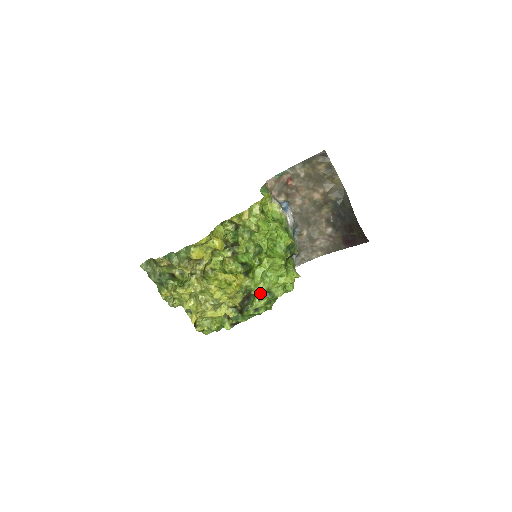
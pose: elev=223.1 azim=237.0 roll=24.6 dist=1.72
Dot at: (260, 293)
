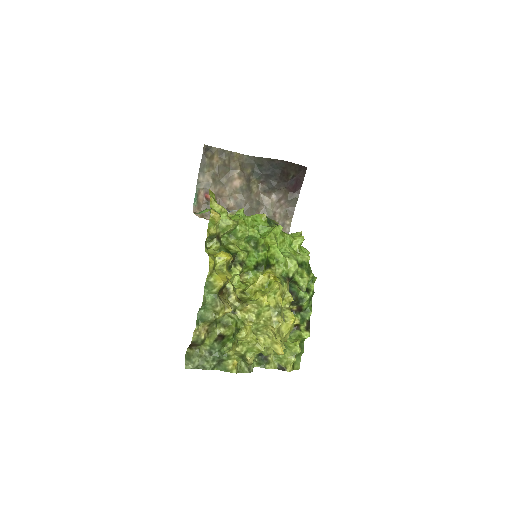
Dot at: (295, 268)
